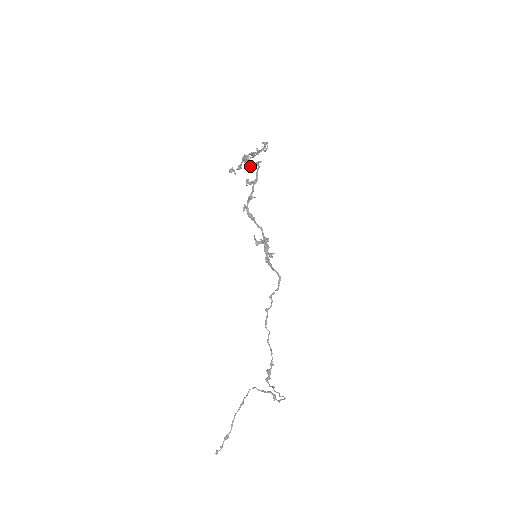
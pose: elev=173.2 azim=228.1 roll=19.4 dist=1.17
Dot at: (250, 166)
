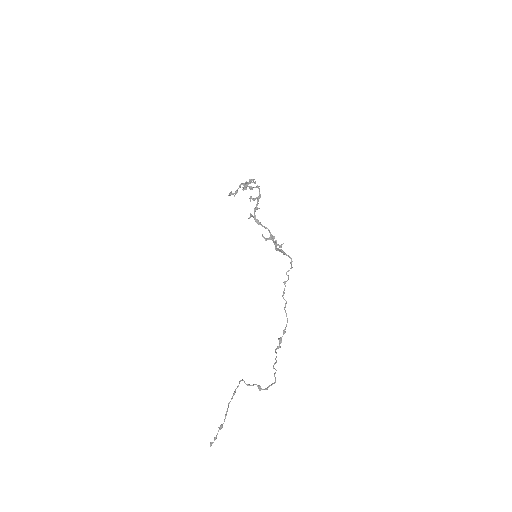
Dot at: (250, 189)
